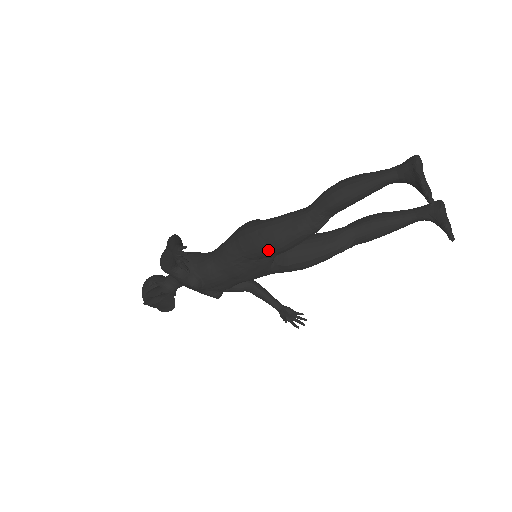
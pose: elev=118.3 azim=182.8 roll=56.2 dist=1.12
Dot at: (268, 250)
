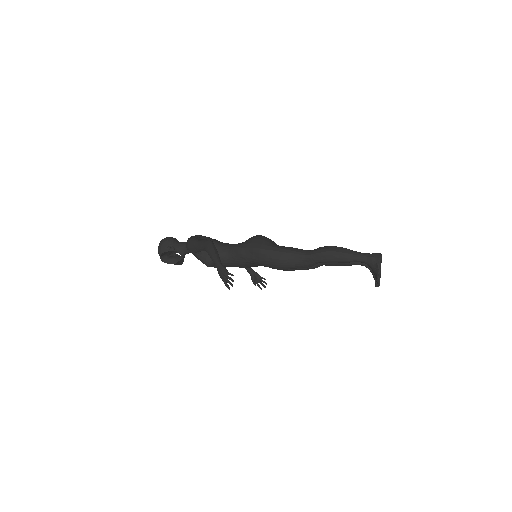
Dot at: (272, 267)
